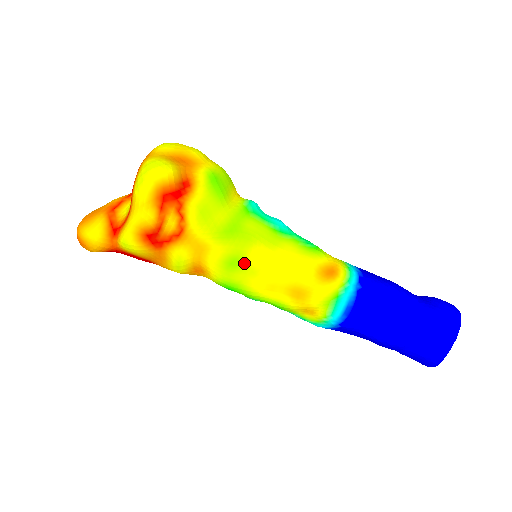
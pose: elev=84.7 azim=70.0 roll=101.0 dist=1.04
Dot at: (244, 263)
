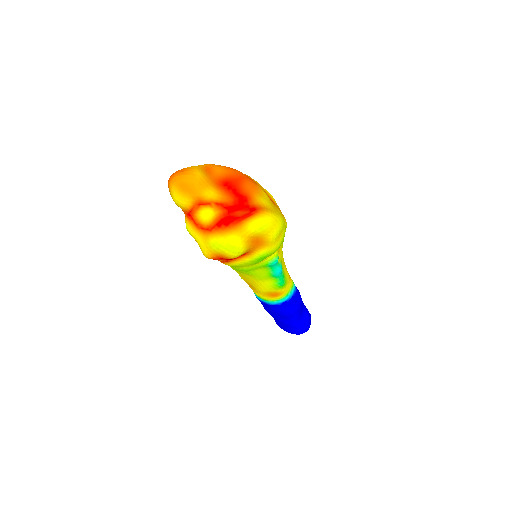
Dot at: (239, 271)
